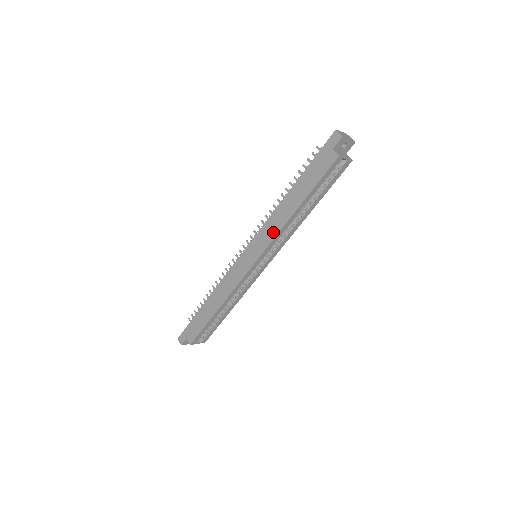
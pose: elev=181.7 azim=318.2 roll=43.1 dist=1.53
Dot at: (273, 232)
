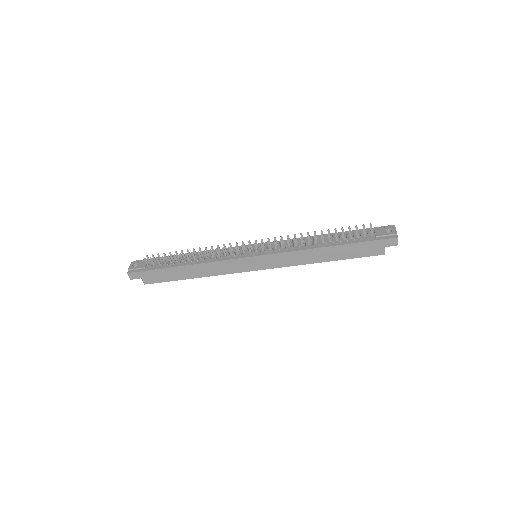
Dot at: (292, 262)
